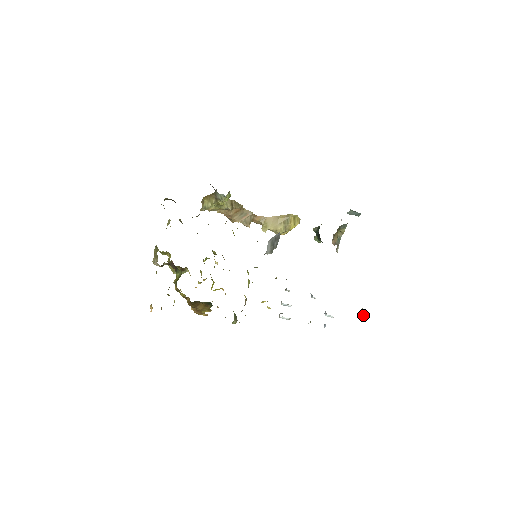
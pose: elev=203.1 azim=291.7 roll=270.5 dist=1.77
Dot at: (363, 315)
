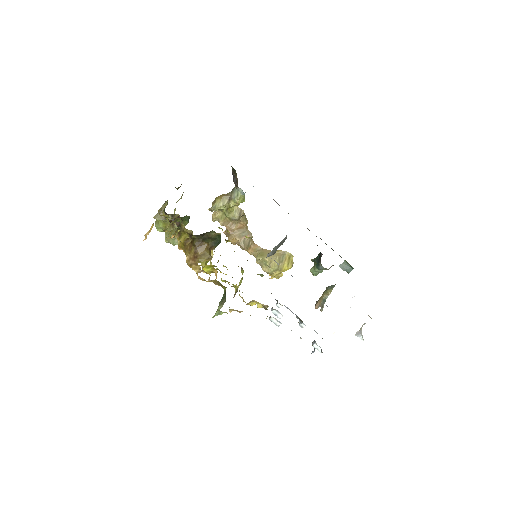
Dot at: (361, 334)
